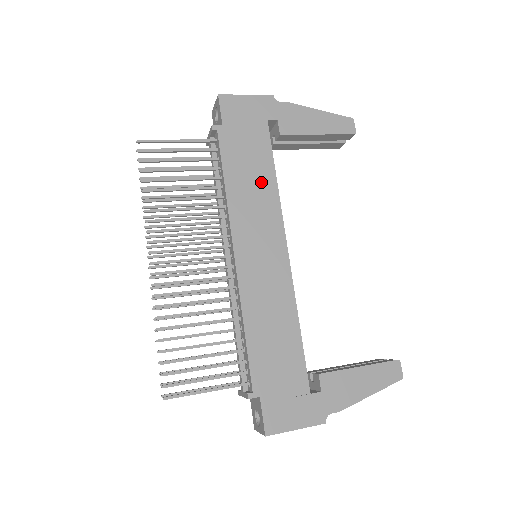
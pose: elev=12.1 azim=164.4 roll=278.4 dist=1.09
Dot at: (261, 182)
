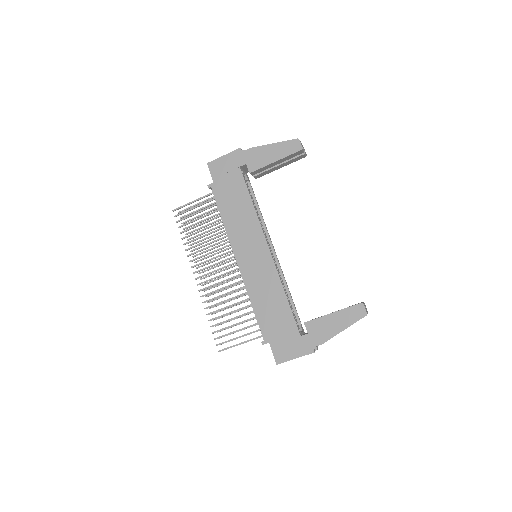
Dot at: (244, 210)
